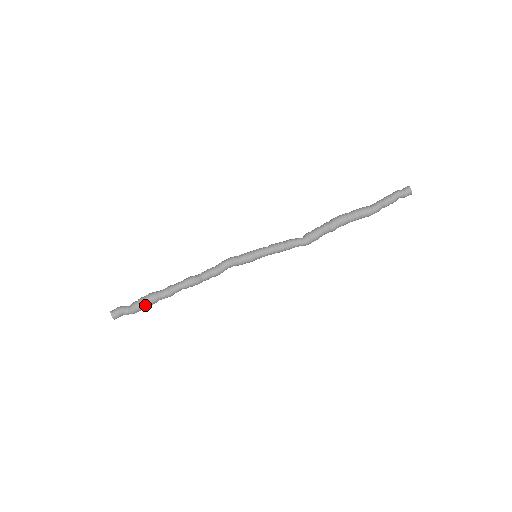
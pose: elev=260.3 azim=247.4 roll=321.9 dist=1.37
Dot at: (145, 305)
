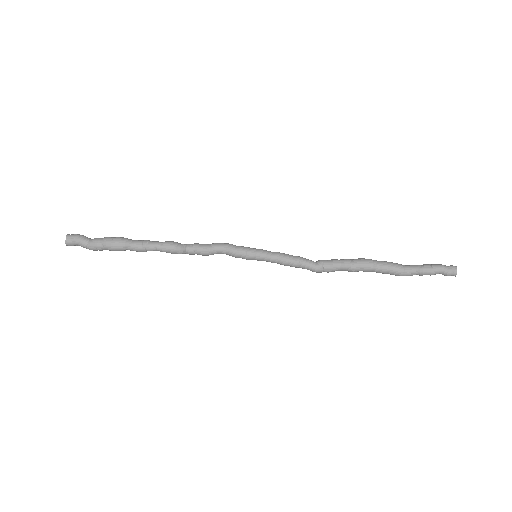
Dot at: (109, 247)
